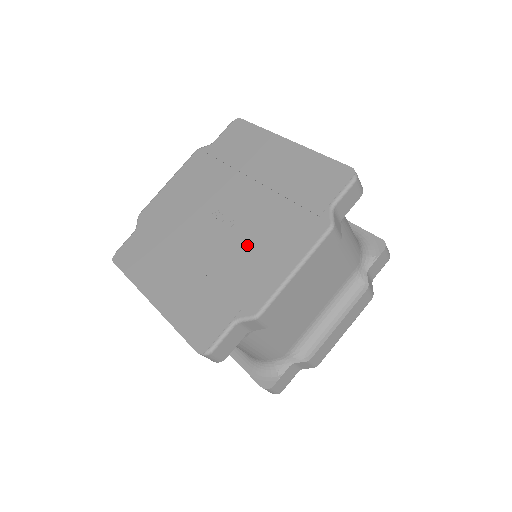
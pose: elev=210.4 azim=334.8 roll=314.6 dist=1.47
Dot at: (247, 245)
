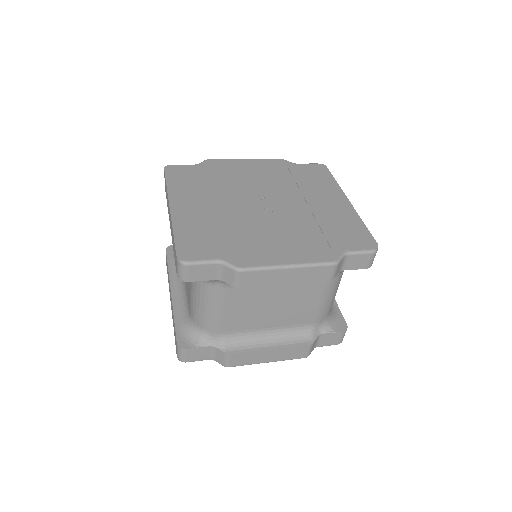
Dot at: (269, 229)
